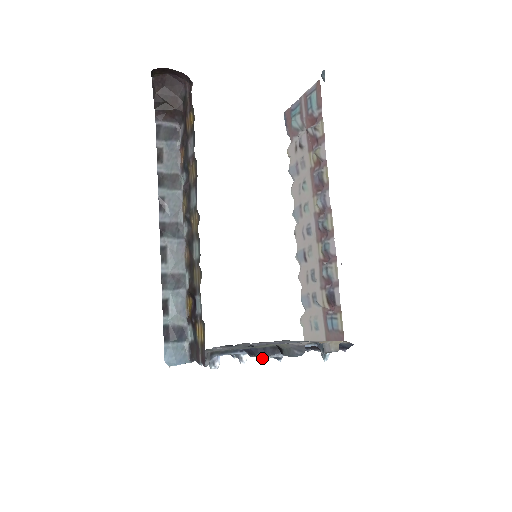
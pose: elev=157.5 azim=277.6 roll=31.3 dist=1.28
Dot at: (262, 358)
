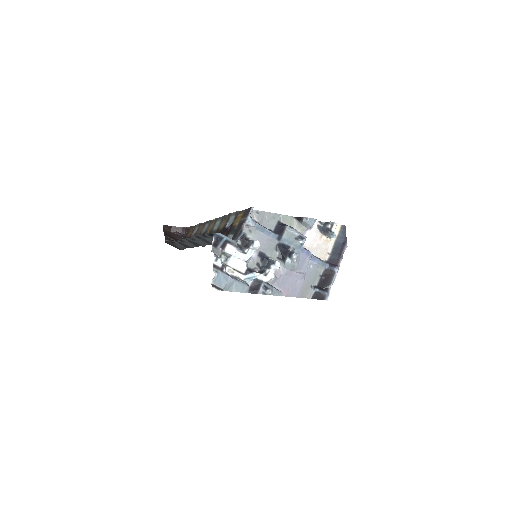
Dot at: (291, 253)
